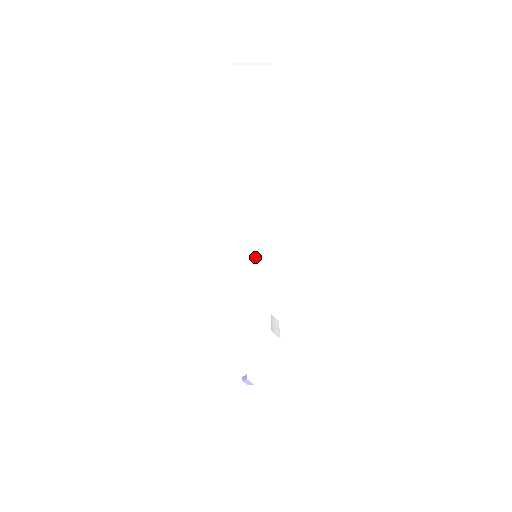
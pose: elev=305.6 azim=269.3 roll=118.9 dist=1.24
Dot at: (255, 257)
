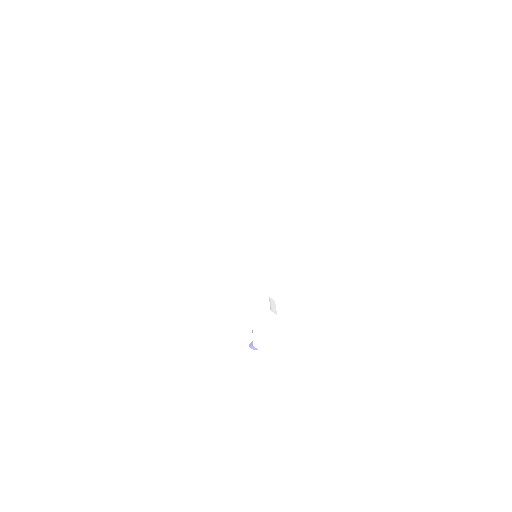
Dot at: (256, 258)
